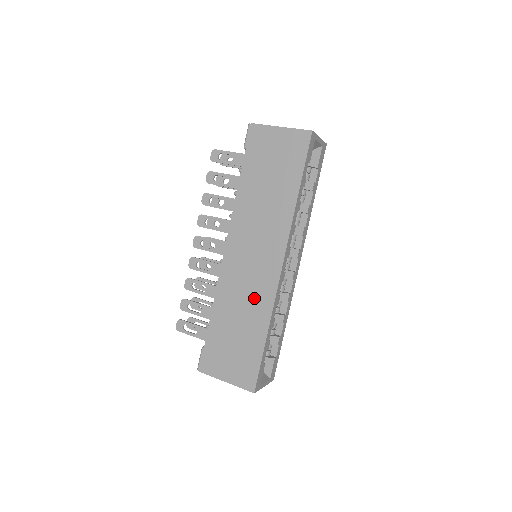
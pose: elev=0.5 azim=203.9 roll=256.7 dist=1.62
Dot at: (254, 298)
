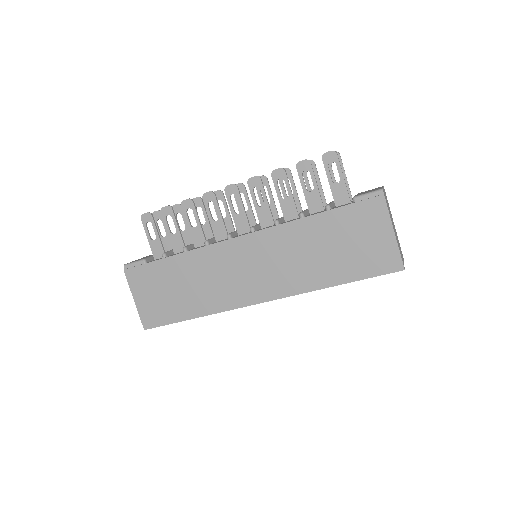
Dot at: (217, 290)
